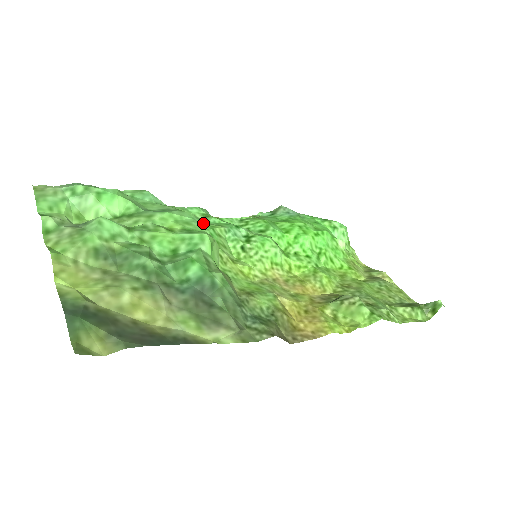
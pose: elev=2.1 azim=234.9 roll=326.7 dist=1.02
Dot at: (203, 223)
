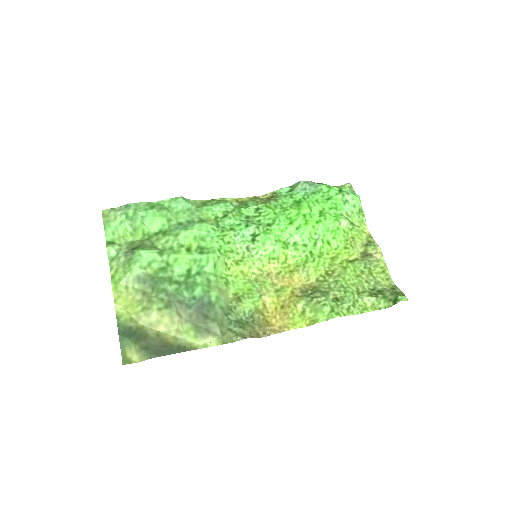
Dot at: (217, 233)
